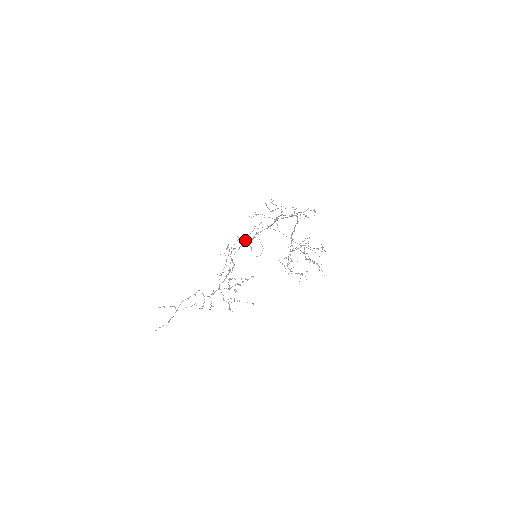
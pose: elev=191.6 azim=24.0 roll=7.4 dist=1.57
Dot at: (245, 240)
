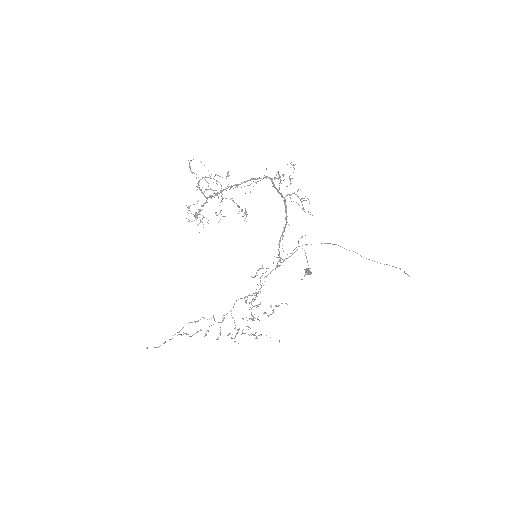
Dot at: (305, 269)
